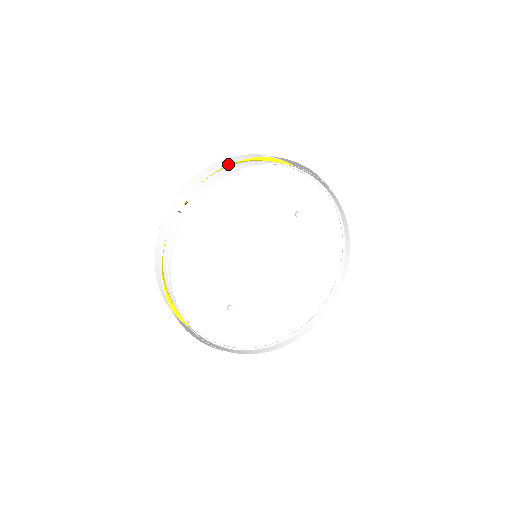
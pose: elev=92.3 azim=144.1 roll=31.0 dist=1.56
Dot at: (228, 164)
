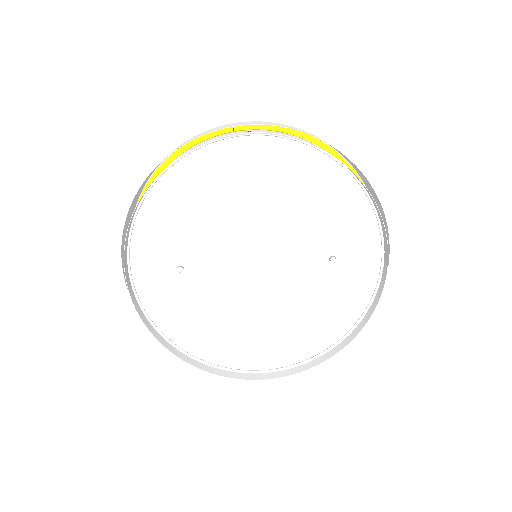
Dot at: occluded
